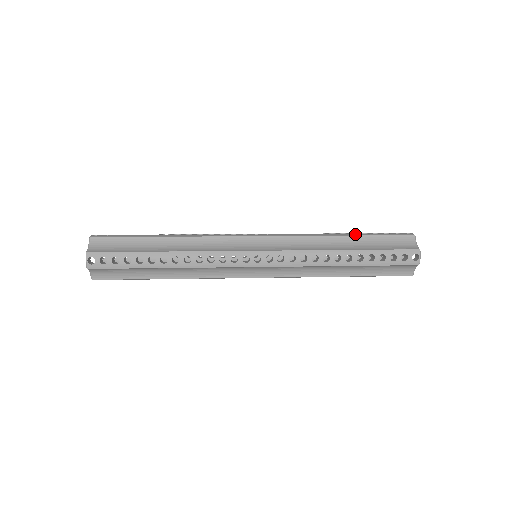
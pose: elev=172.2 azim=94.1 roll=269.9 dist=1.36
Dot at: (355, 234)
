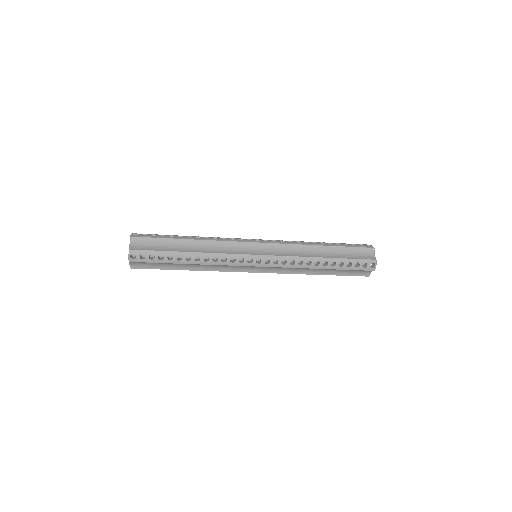
Dot at: (331, 244)
